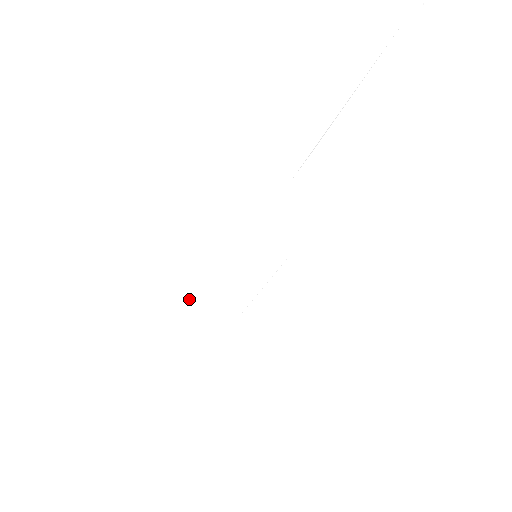
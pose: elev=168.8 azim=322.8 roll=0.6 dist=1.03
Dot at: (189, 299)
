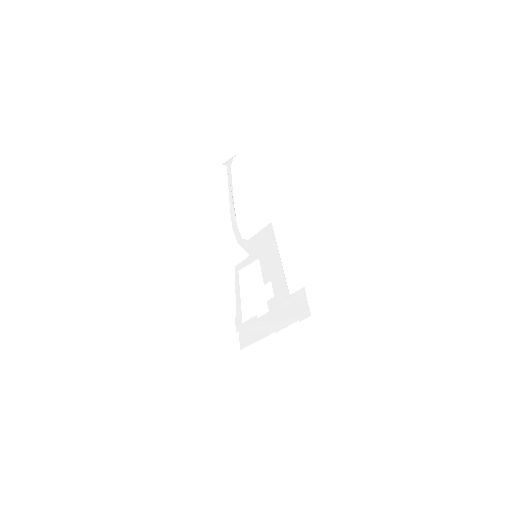
Dot at: (240, 347)
